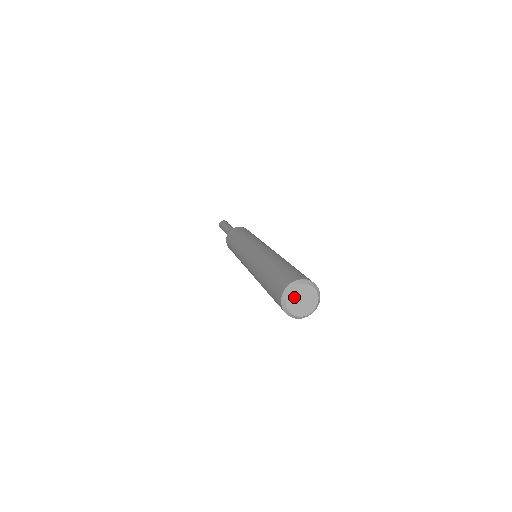
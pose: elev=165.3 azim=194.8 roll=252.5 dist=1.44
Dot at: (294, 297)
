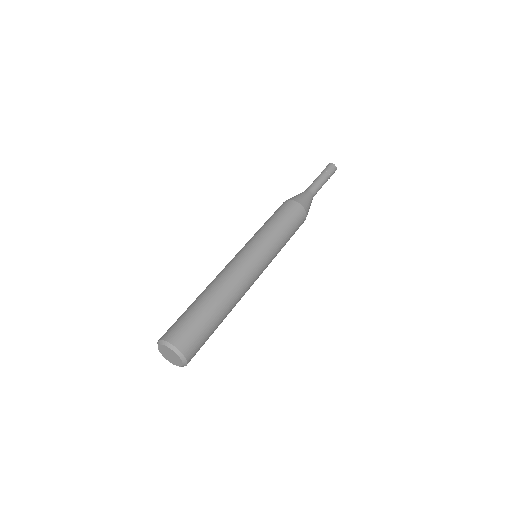
Dot at: (164, 350)
